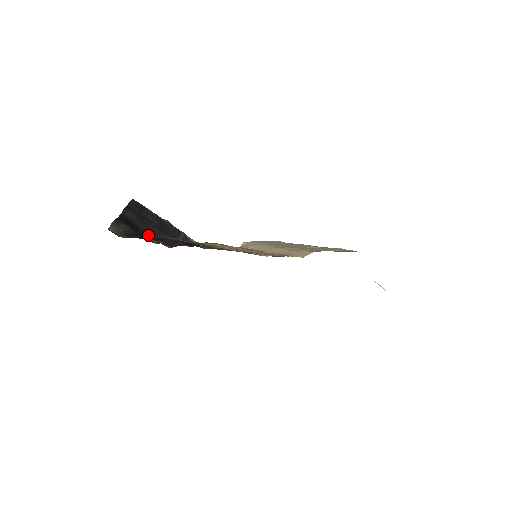
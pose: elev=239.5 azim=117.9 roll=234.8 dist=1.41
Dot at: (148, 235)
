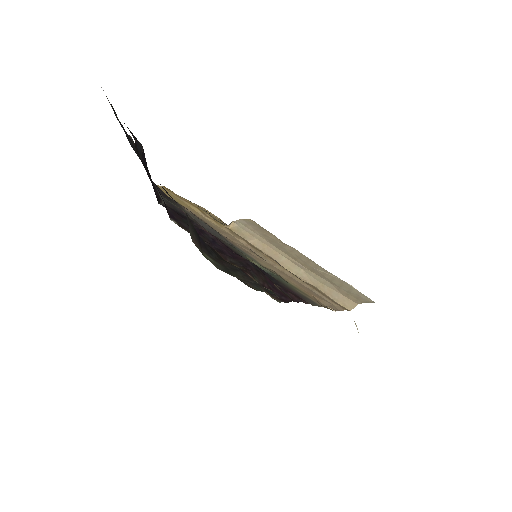
Dot at: (169, 208)
